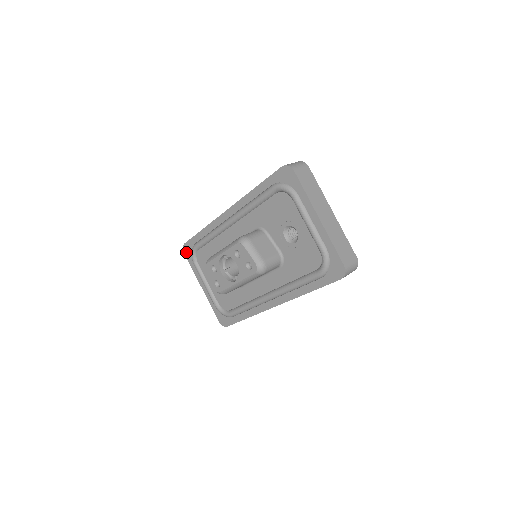
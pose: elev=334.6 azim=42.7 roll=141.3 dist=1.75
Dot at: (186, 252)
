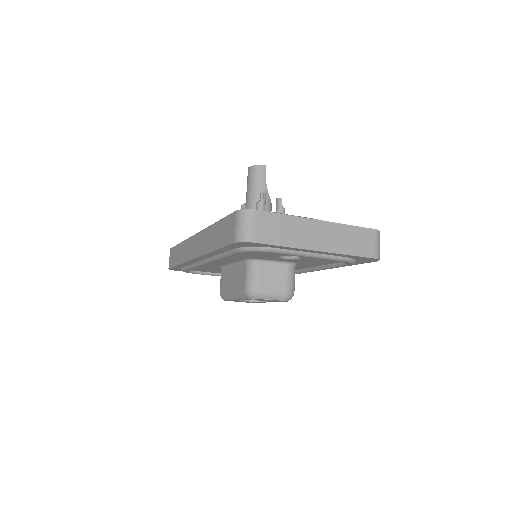
Dot at: (177, 270)
